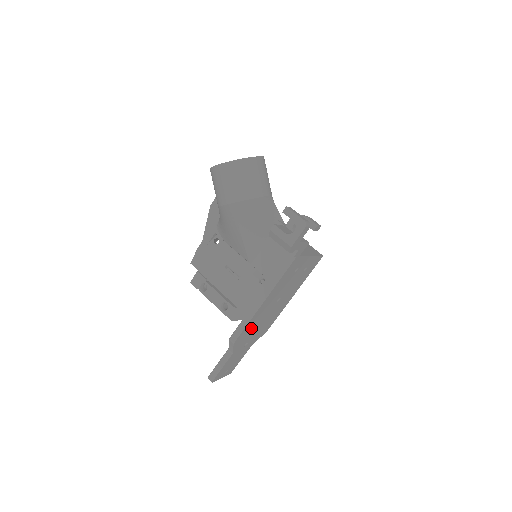
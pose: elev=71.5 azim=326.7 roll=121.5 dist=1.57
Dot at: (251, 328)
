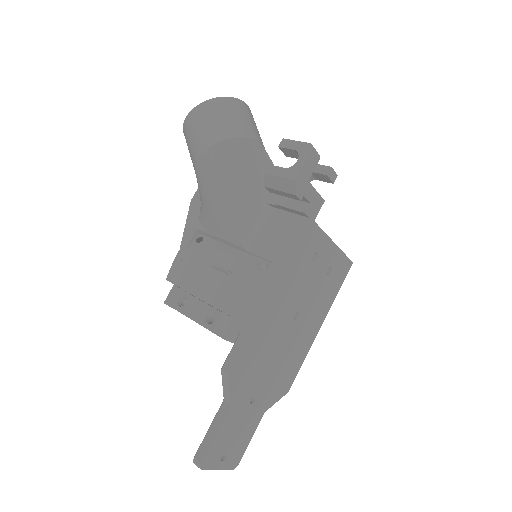
Dot at: (256, 356)
